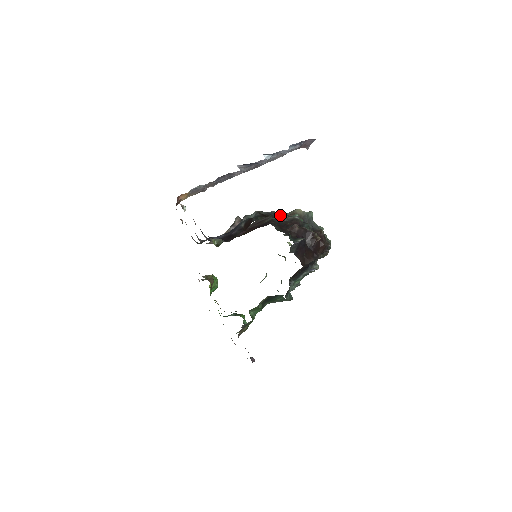
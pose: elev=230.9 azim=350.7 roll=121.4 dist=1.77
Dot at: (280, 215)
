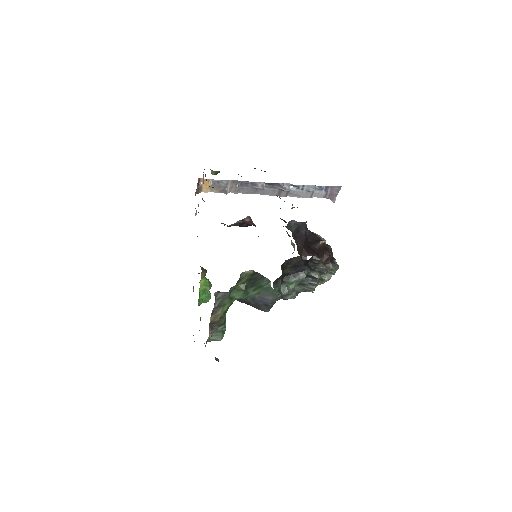
Dot at: occluded
